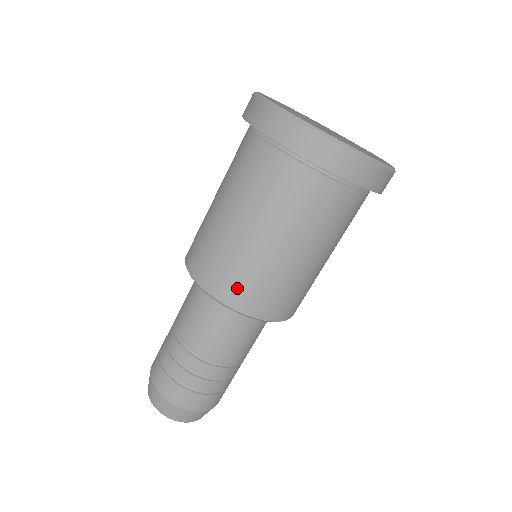
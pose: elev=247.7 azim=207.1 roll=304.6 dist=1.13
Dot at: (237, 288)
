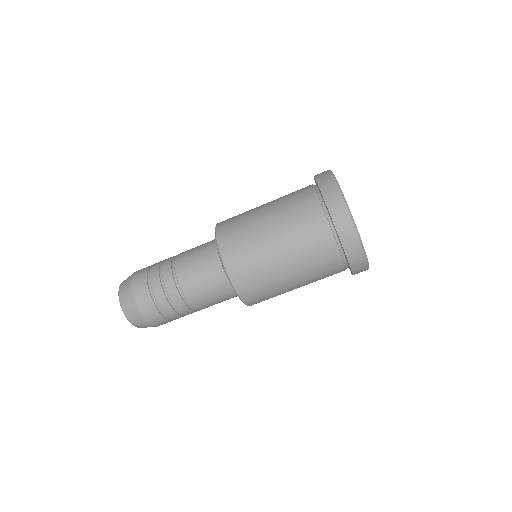
Dot at: (231, 235)
